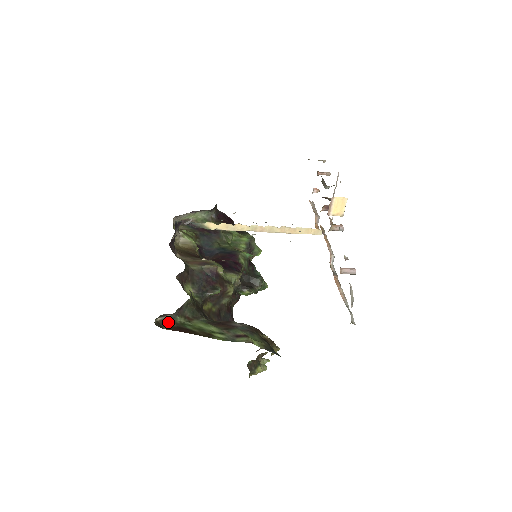
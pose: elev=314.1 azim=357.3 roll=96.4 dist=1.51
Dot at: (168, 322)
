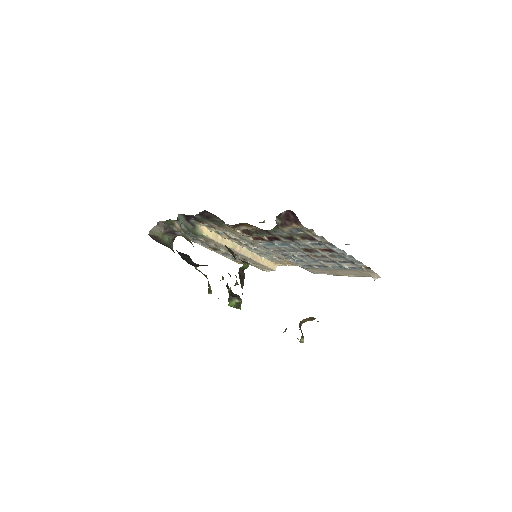
Dot at: occluded
